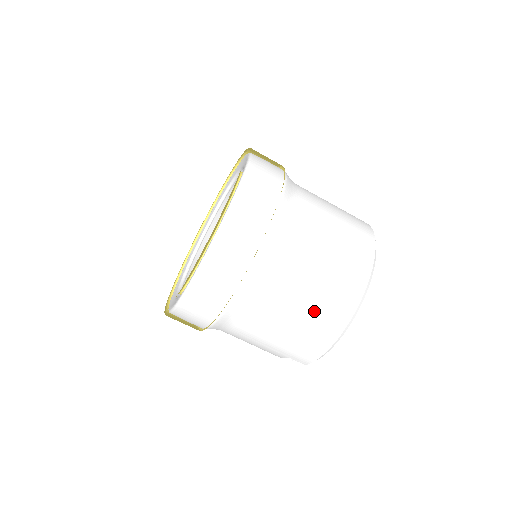
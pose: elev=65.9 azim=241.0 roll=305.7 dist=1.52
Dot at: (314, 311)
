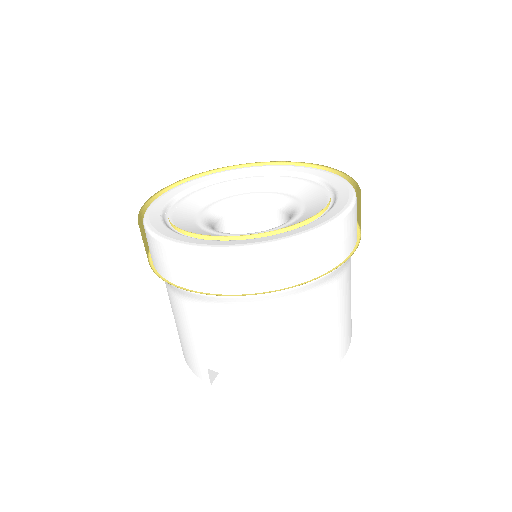
Dot at: (326, 343)
